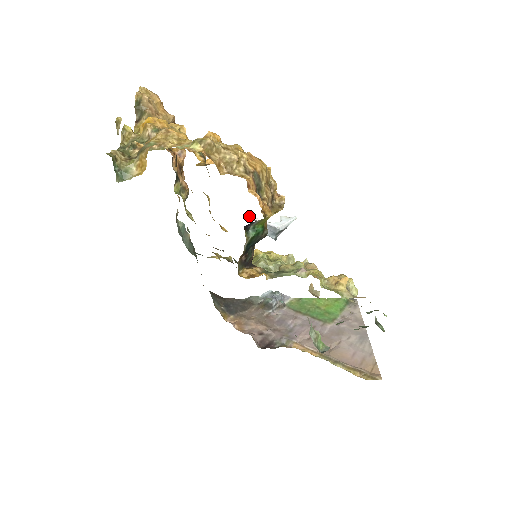
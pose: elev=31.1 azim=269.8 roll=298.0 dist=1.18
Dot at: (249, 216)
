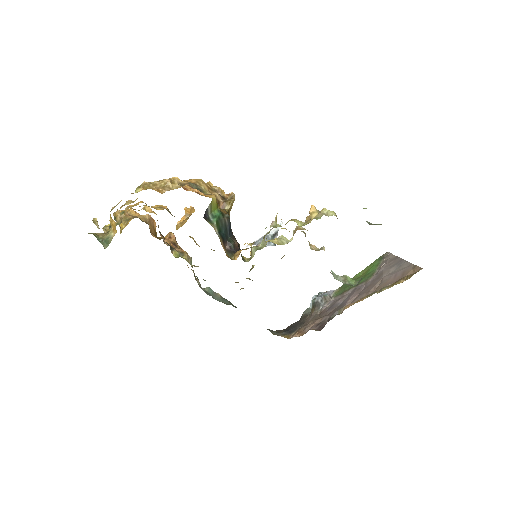
Dot at: (247, 246)
